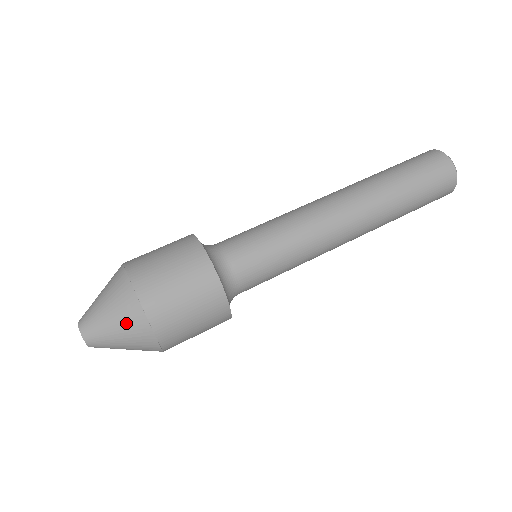
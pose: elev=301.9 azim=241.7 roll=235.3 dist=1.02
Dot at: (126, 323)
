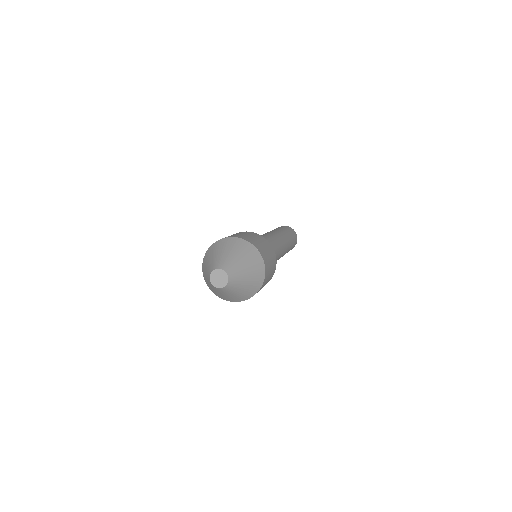
Dot at: (254, 277)
